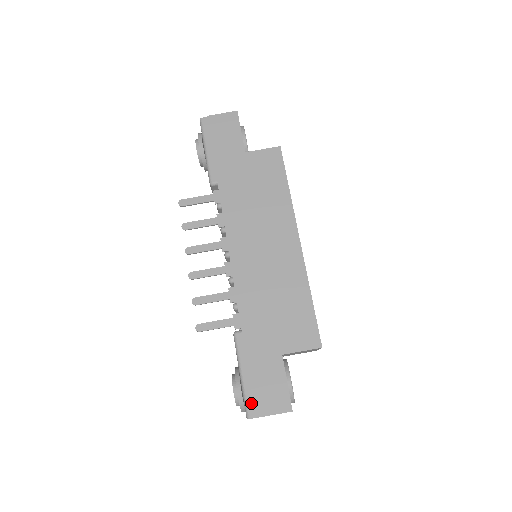
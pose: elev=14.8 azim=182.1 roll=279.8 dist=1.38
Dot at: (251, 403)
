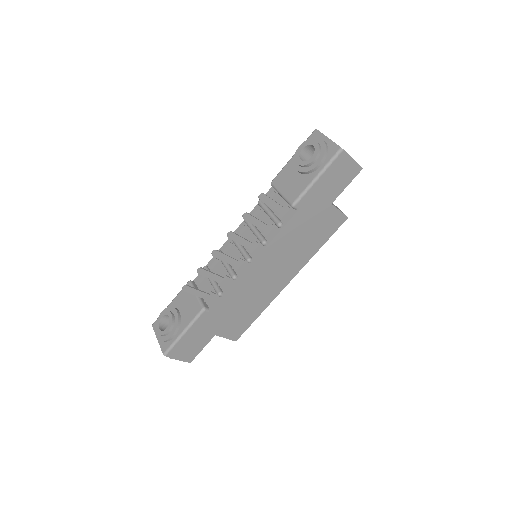
Dot at: (174, 349)
